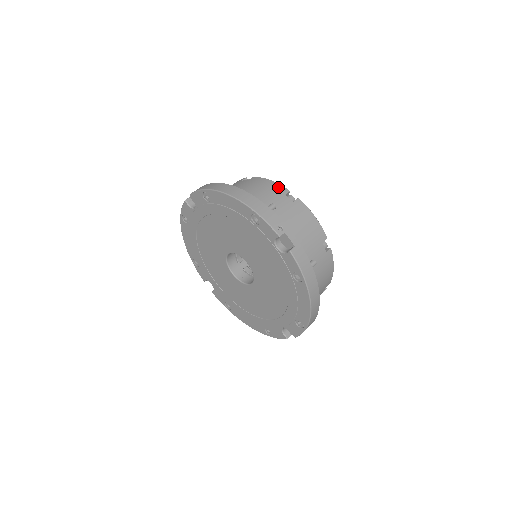
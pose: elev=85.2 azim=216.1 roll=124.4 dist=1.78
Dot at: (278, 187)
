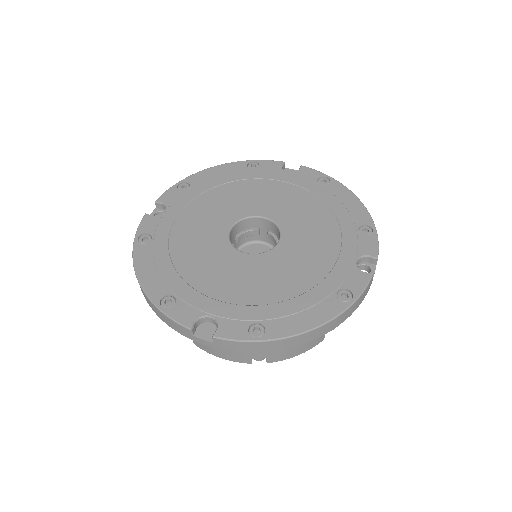
Dot at: occluded
